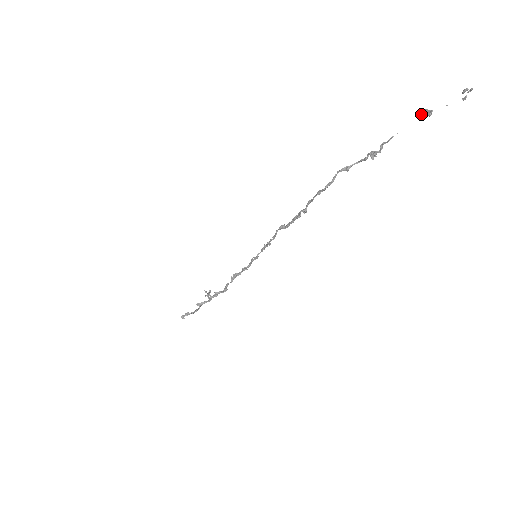
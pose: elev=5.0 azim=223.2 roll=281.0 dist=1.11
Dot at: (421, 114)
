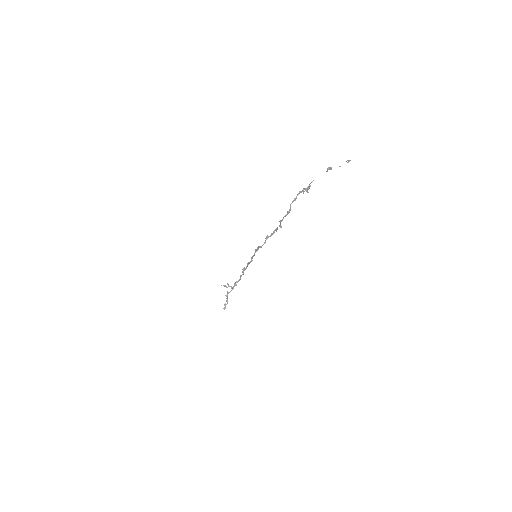
Dot at: occluded
